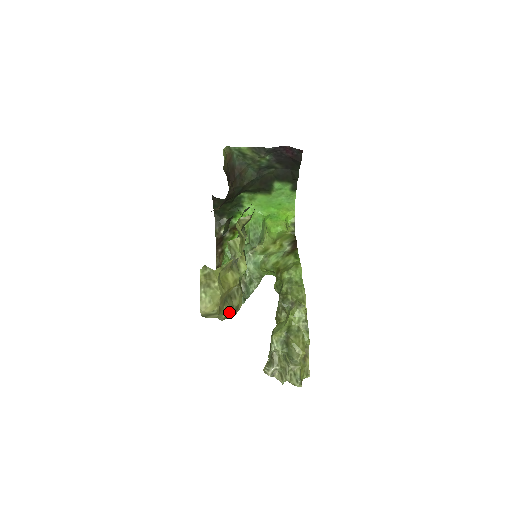
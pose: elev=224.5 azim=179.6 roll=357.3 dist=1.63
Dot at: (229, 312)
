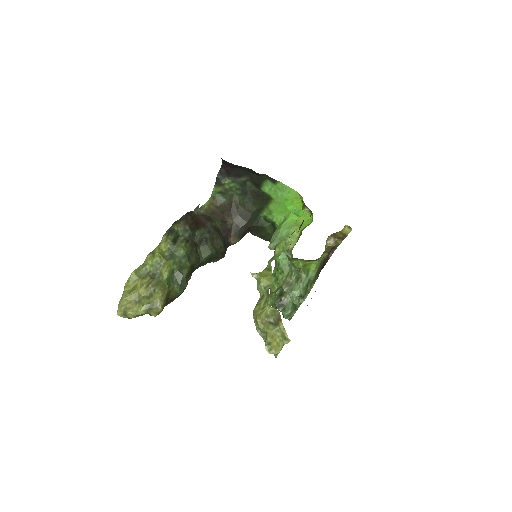
Dot at: (144, 308)
